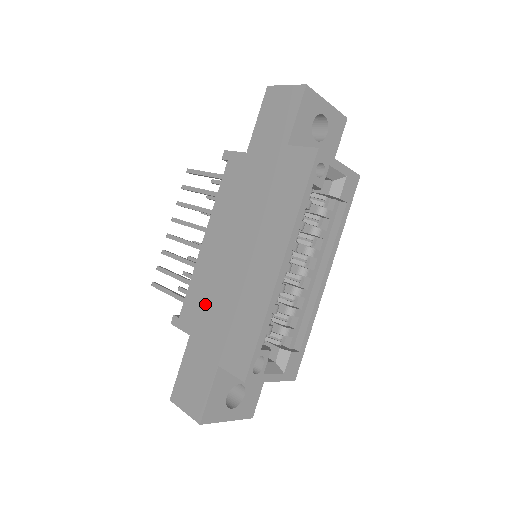
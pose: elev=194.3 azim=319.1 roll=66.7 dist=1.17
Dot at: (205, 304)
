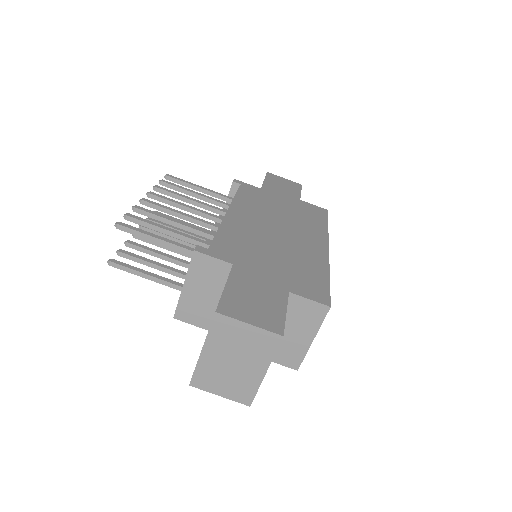
Dot at: (249, 248)
